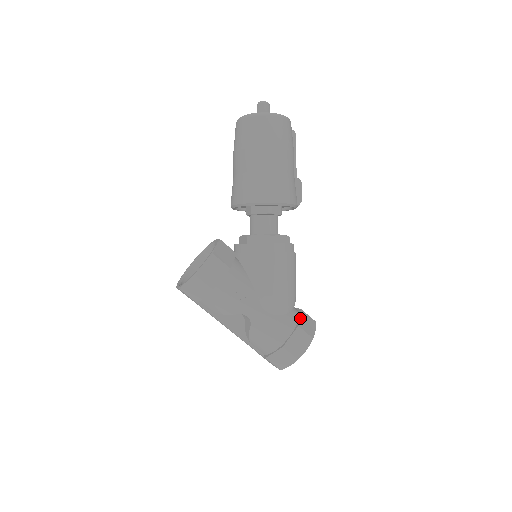
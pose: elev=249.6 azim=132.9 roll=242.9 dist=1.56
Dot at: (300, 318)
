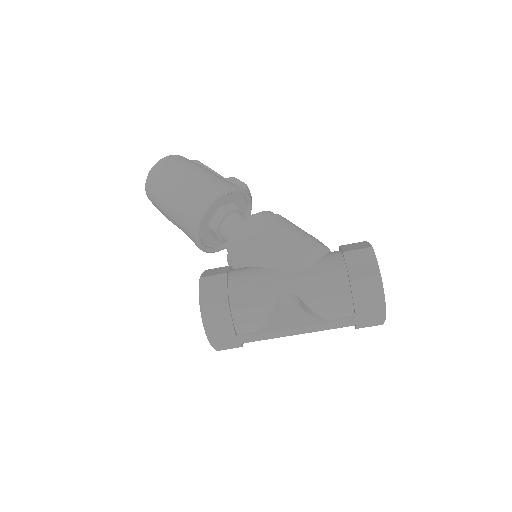
Dot at: (342, 249)
